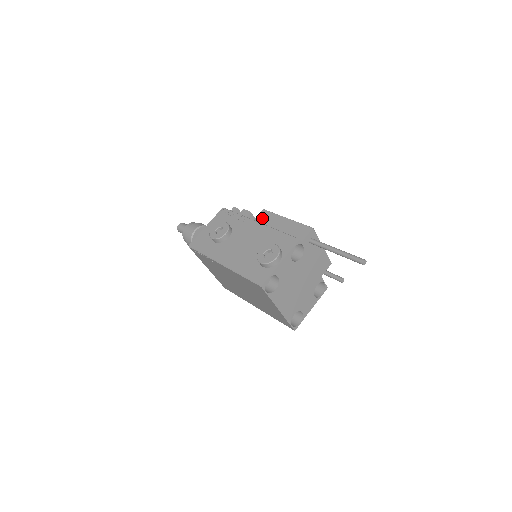
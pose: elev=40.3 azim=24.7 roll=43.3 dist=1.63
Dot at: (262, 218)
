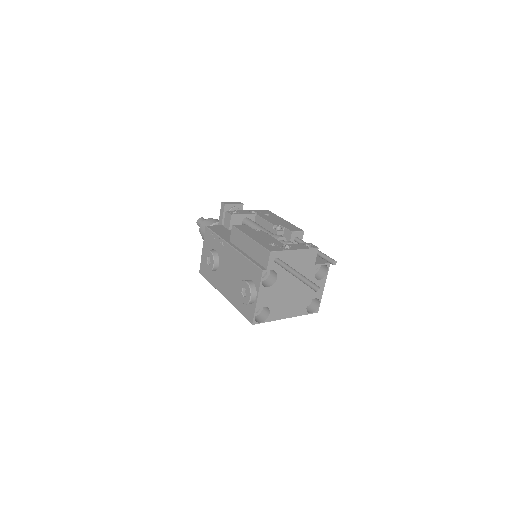
Dot at: (234, 238)
